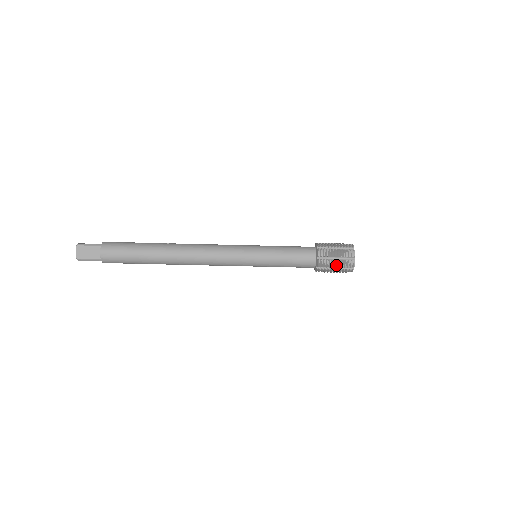
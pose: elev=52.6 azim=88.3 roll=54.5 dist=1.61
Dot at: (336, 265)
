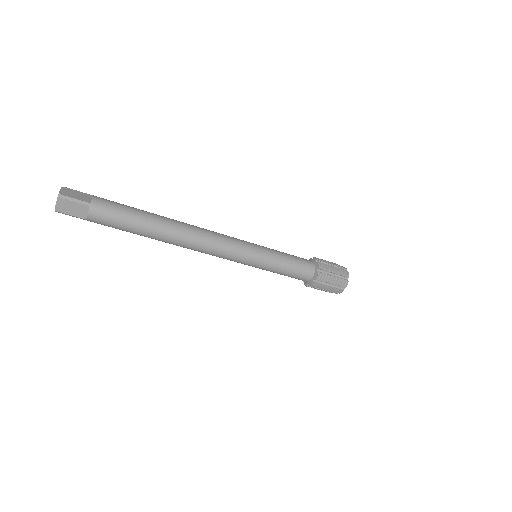
Dot at: (326, 289)
